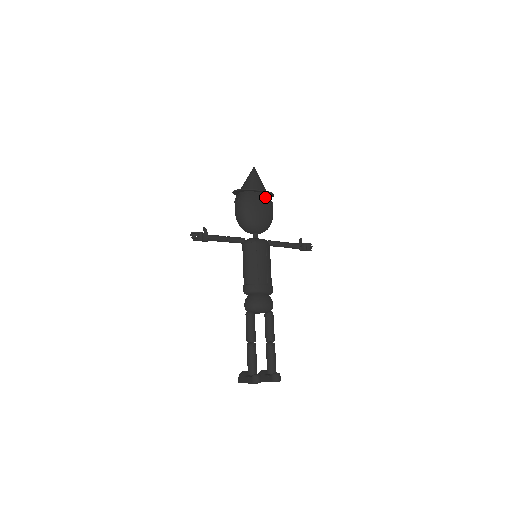
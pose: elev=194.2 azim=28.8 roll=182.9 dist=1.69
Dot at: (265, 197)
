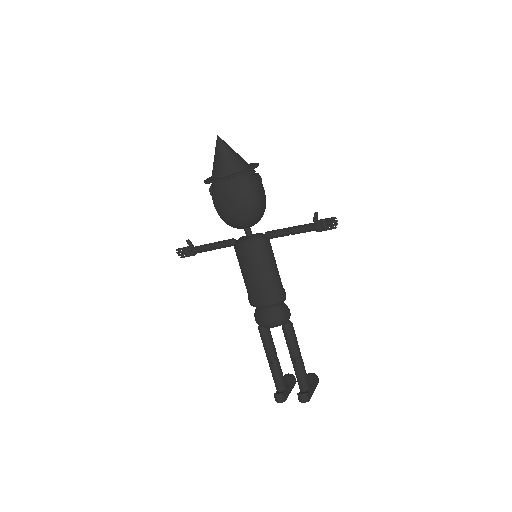
Dot at: (235, 182)
